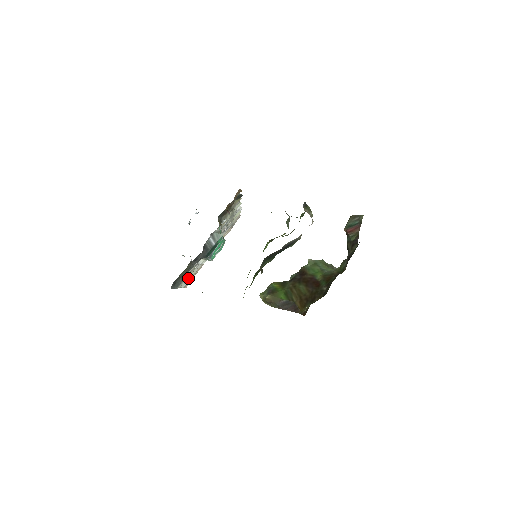
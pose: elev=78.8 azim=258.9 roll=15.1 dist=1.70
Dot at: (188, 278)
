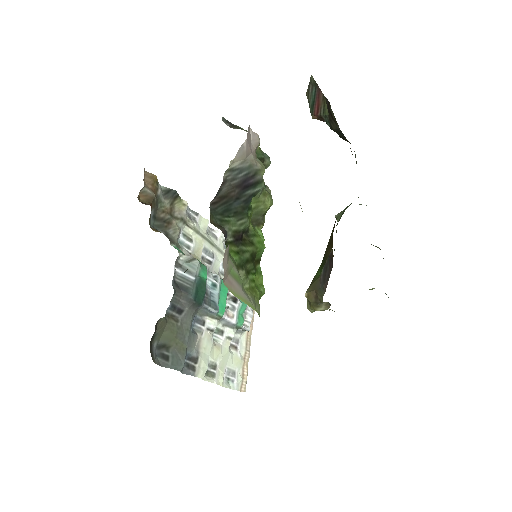
Dot at: (231, 370)
